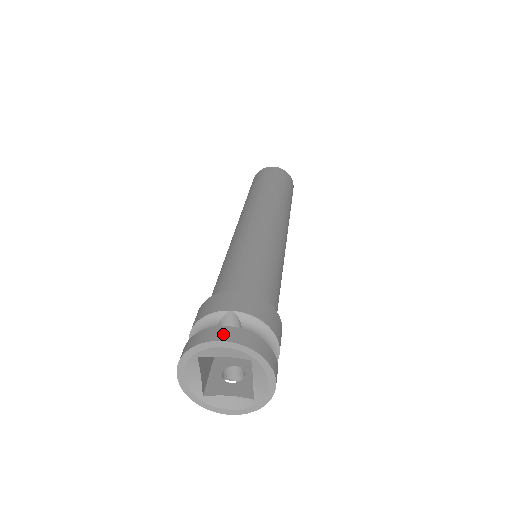
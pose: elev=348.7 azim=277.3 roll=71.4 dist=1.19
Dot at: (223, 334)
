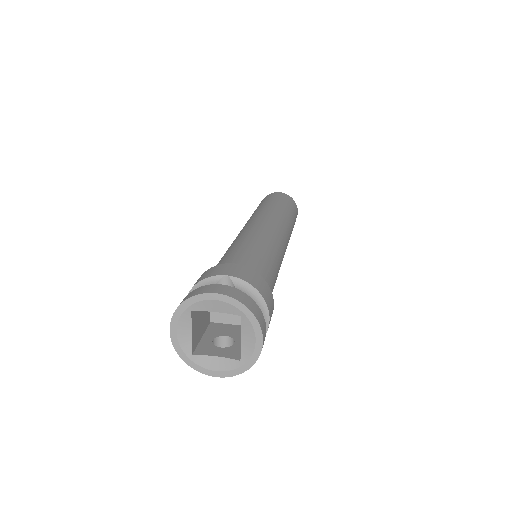
Dot at: (217, 289)
